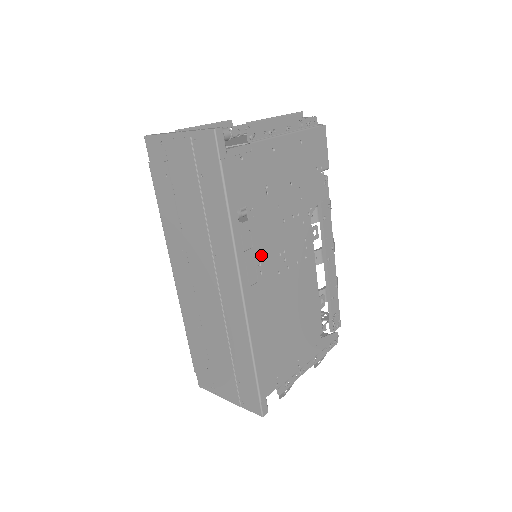
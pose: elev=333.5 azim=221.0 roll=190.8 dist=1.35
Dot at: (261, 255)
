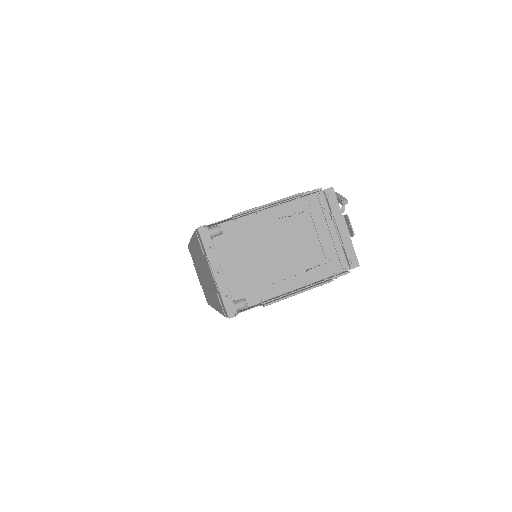
Dot at: occluded
